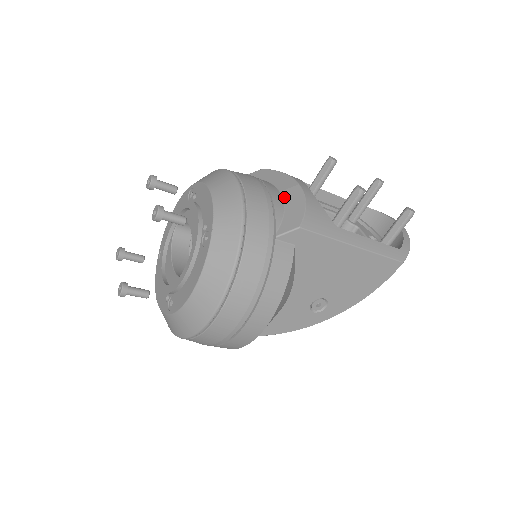
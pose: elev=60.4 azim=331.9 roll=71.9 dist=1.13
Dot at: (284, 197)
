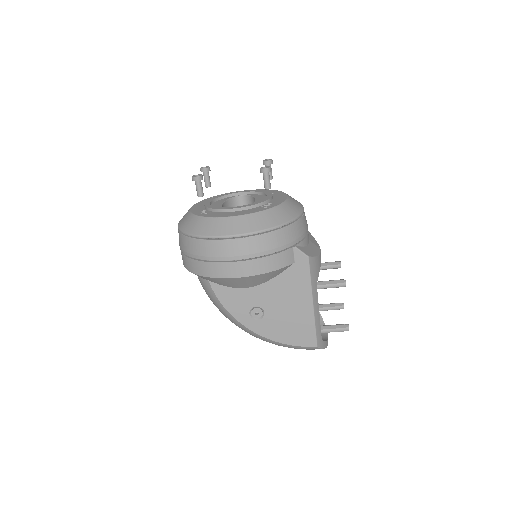
Dot at: (310, 243)
